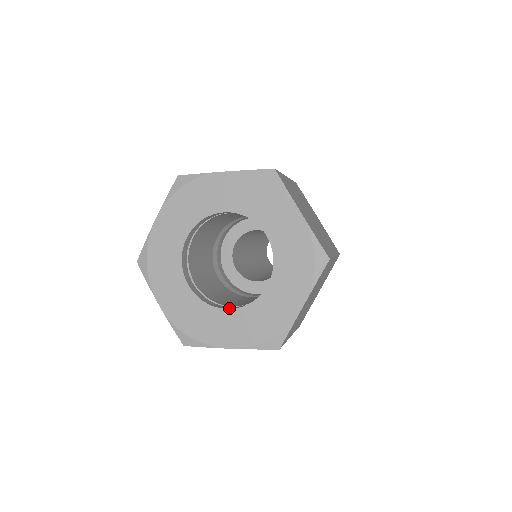
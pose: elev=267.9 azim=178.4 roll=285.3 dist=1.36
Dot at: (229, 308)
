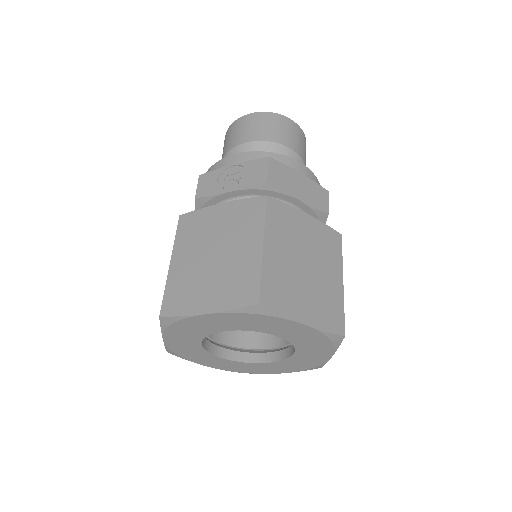
Dot at: (267, 361)
